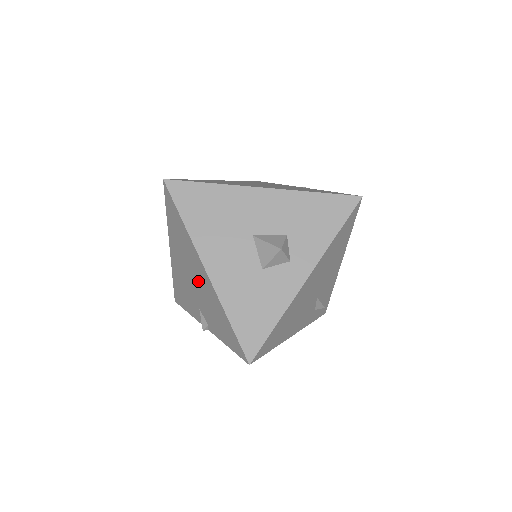
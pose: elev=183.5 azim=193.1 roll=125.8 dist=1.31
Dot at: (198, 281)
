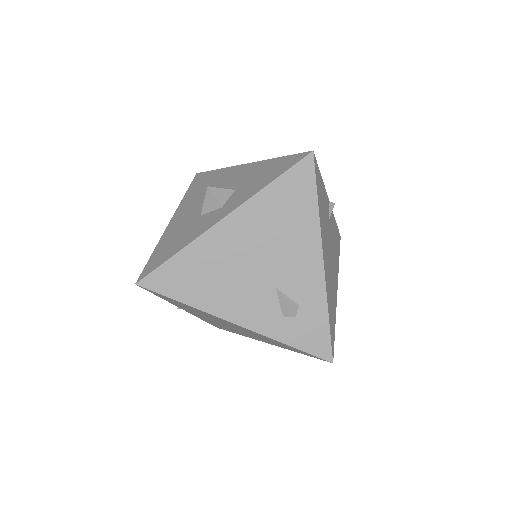
Dot at: occluded
